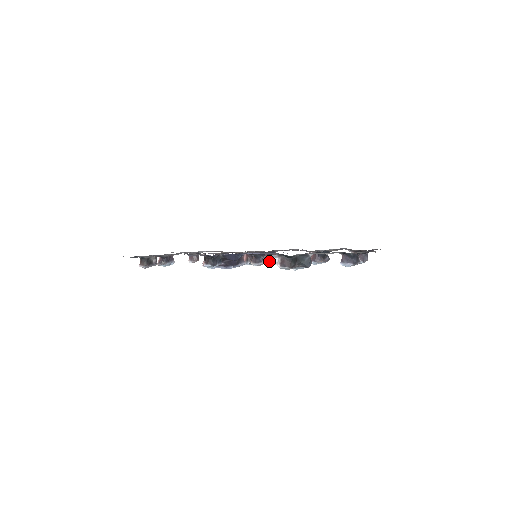
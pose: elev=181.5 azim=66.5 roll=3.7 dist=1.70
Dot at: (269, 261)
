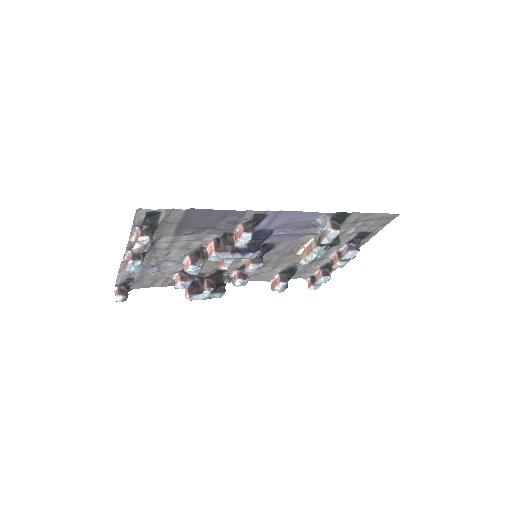
Dot at: (324, 223)
